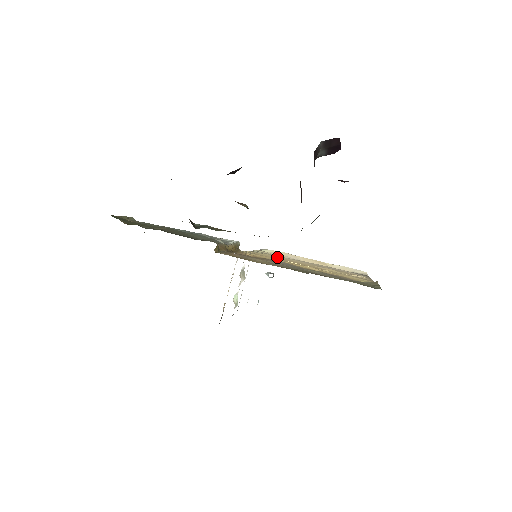
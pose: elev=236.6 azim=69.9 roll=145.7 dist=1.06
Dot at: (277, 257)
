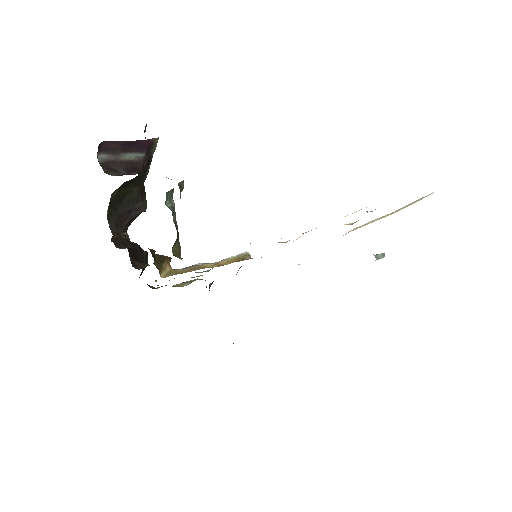
Dot at: occluded
